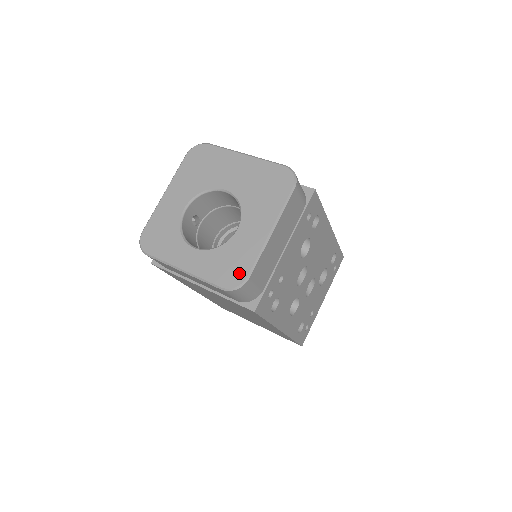
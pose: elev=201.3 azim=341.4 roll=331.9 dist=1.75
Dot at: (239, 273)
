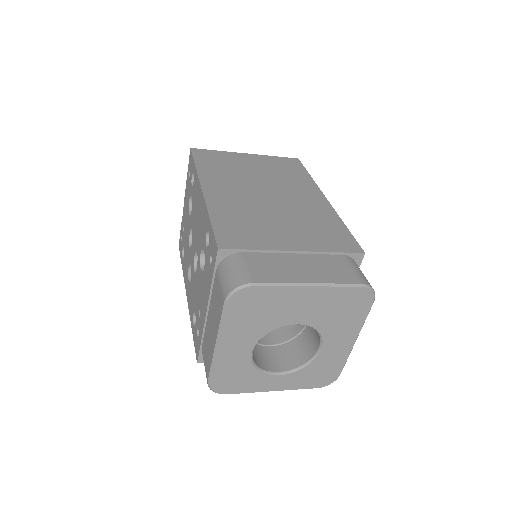
Dot at: (332, 376)
